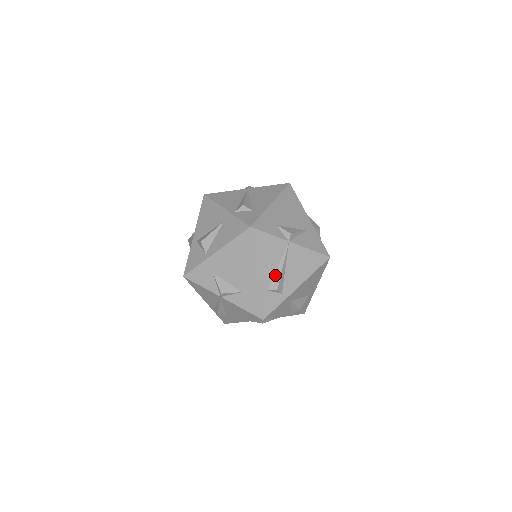
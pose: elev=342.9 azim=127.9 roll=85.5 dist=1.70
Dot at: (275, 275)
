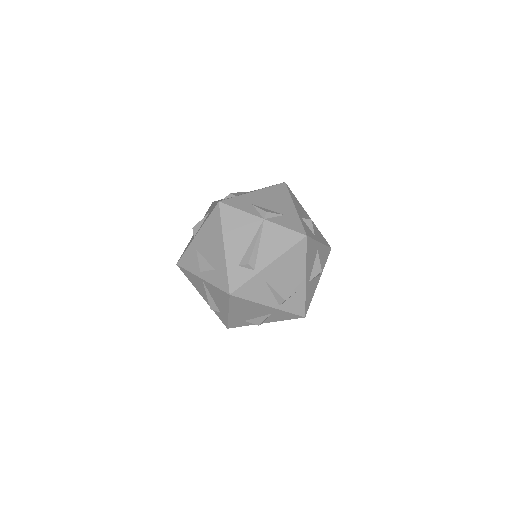
Dot at: occluded
